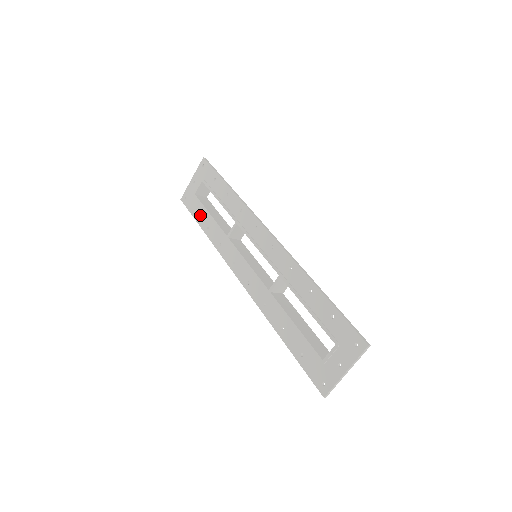
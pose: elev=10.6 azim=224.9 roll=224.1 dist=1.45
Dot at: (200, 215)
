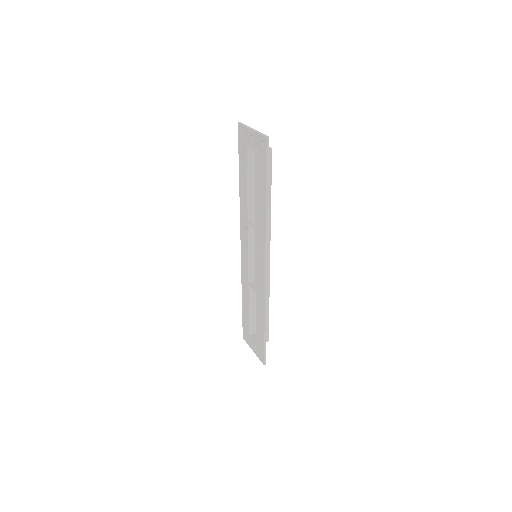
Dot at: (242, 169)
